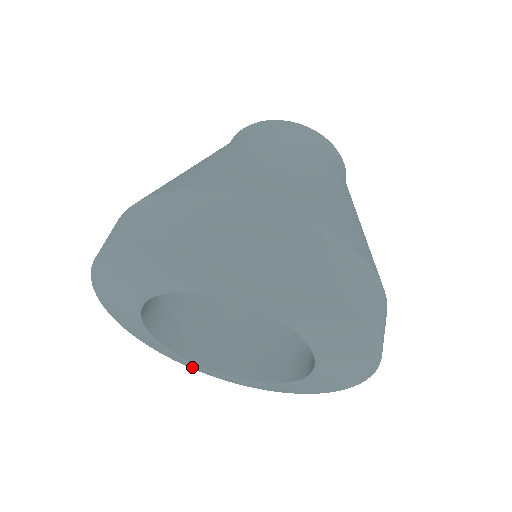
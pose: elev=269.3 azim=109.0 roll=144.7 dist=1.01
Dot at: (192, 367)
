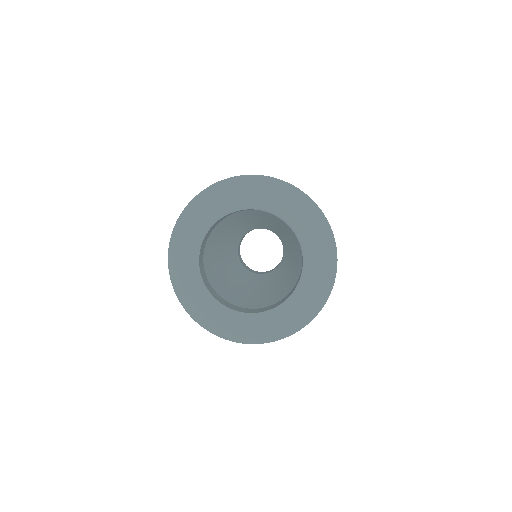
Dot at: (208, 319)
